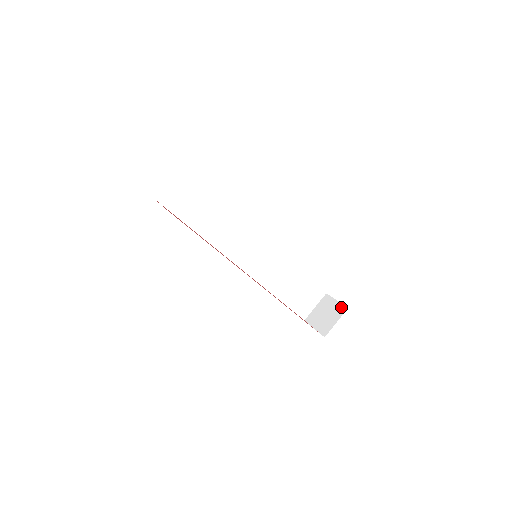
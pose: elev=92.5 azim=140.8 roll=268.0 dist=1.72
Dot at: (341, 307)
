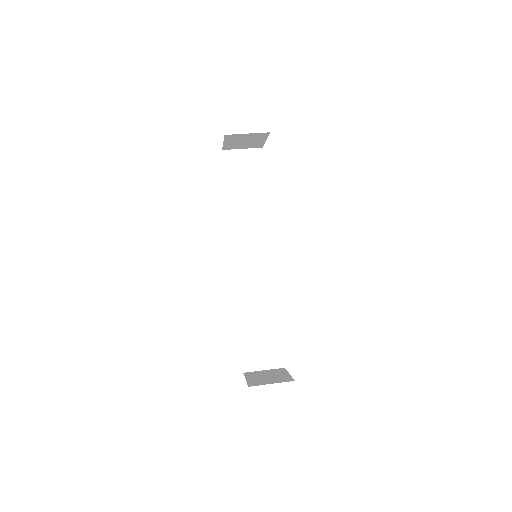
Dot at: (289, 378)
